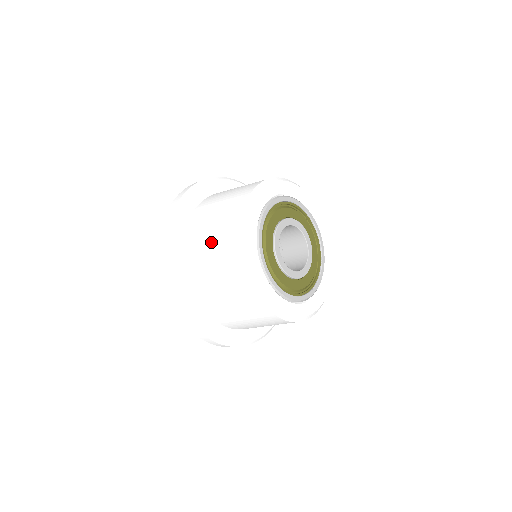
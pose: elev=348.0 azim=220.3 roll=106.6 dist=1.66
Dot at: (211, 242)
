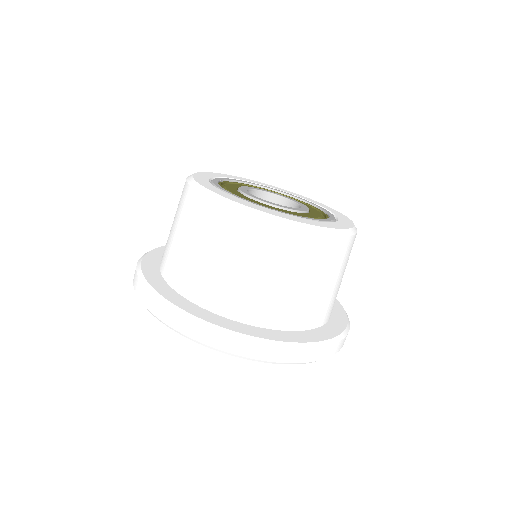
Dot at: (249, 269)
